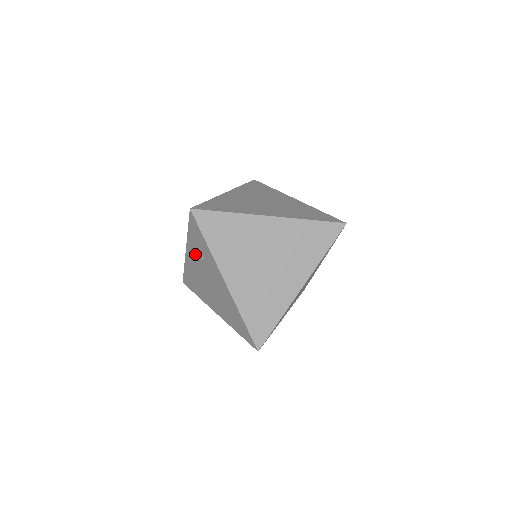
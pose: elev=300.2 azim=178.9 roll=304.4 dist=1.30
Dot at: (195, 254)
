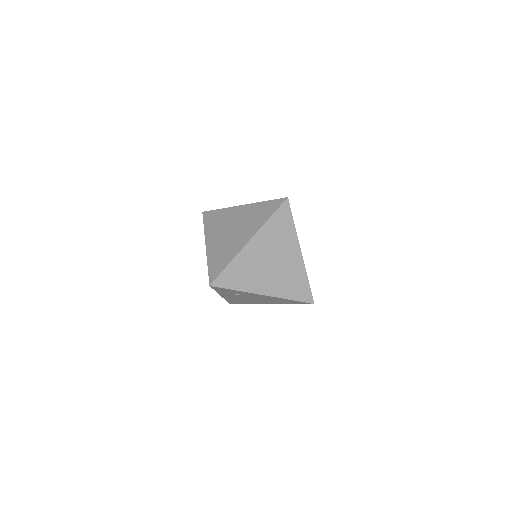
Dot at: (230, 295)
